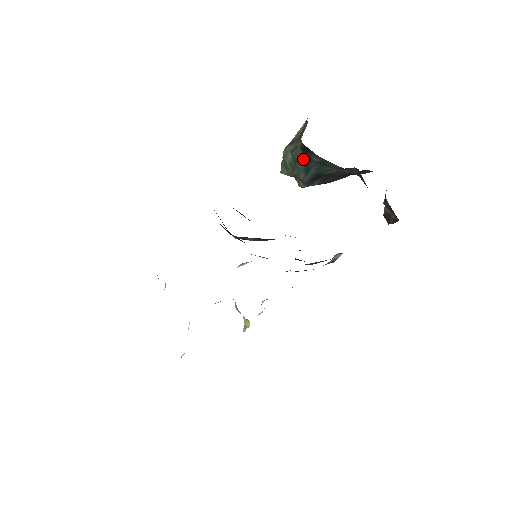
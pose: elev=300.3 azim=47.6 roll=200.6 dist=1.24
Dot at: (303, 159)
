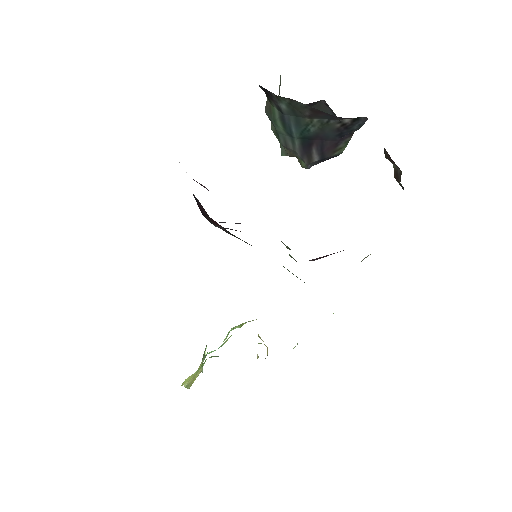
Dot at: (275, 113)
